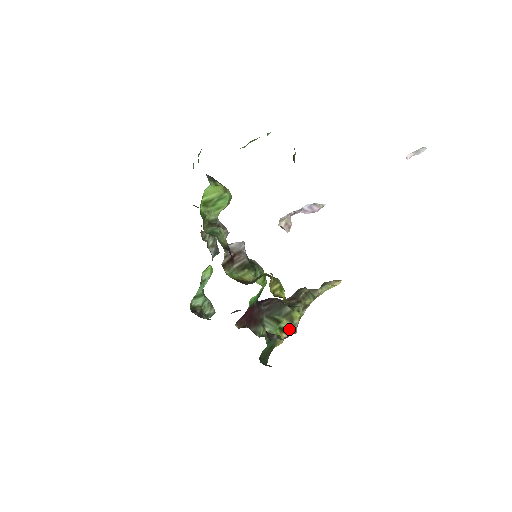
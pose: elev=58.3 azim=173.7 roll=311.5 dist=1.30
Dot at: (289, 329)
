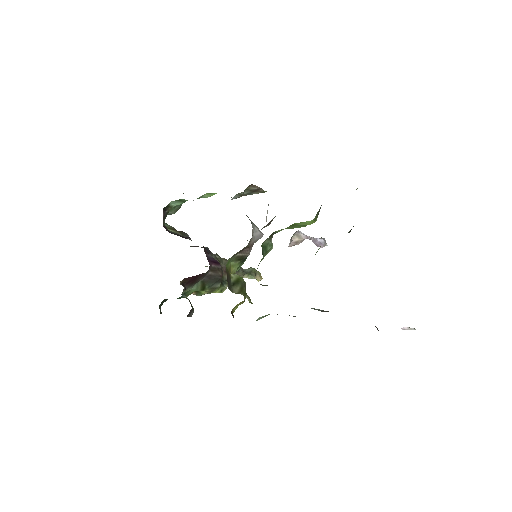
Dot at: (201, 294)
